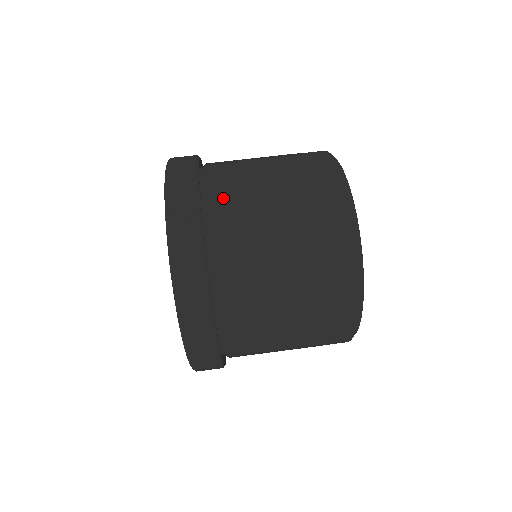
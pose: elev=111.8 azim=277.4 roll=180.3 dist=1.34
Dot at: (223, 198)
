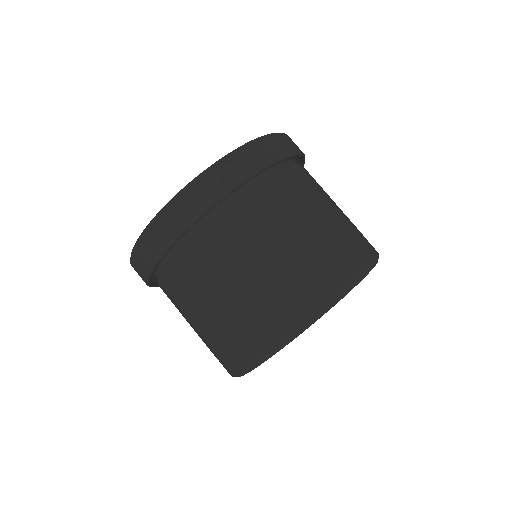
Dot at: (266, 196)
